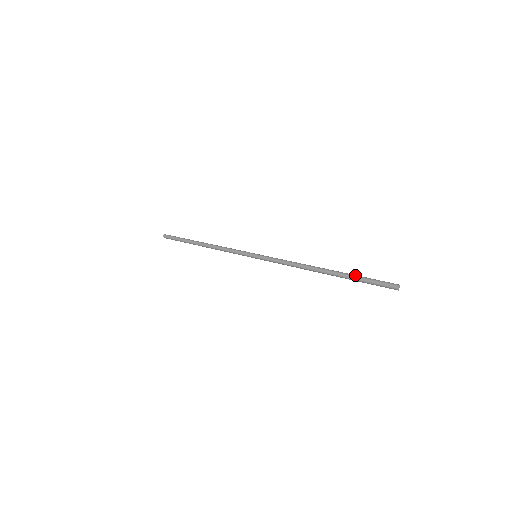
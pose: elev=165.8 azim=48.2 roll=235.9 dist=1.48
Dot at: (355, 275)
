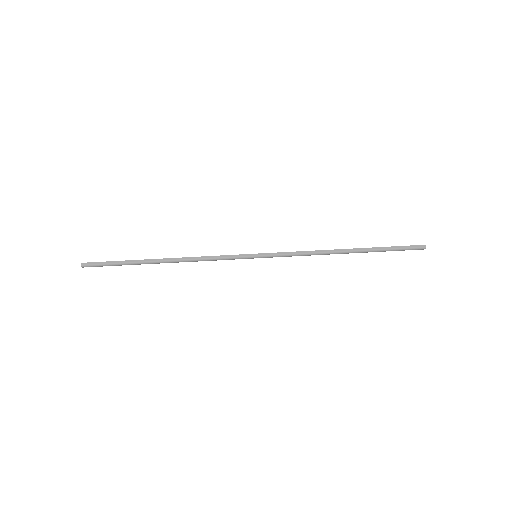
Dot at: (383, 251)
